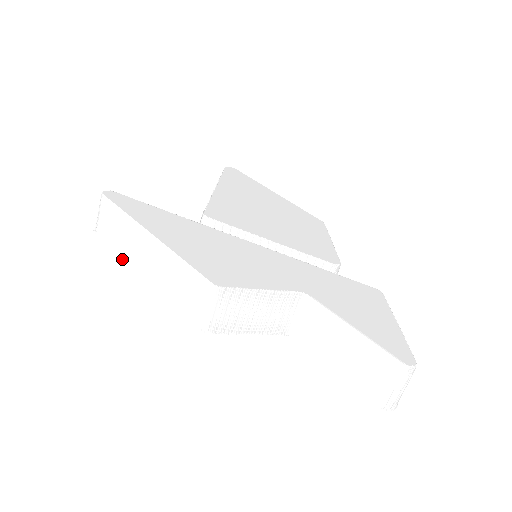
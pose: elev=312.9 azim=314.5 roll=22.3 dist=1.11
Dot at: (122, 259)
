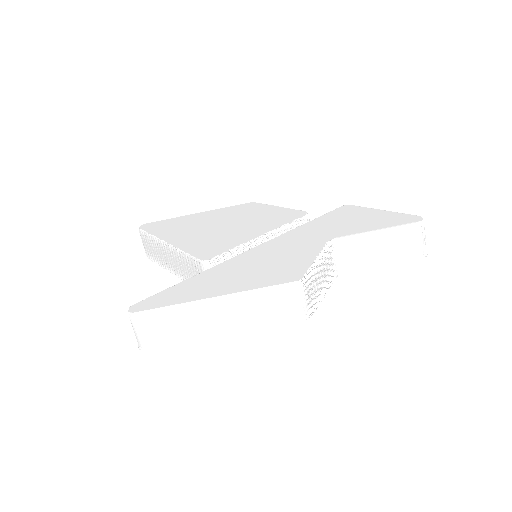
Dot at: occluded
